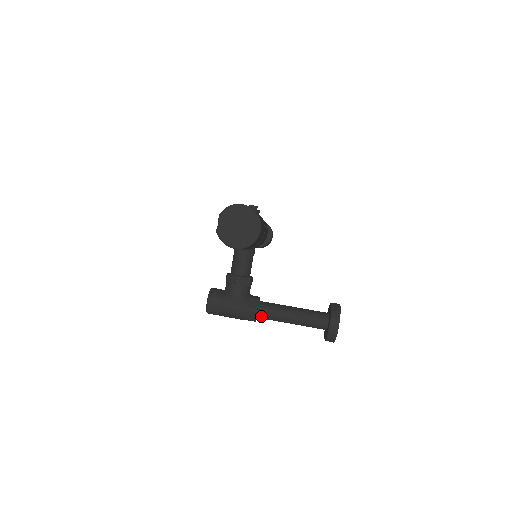
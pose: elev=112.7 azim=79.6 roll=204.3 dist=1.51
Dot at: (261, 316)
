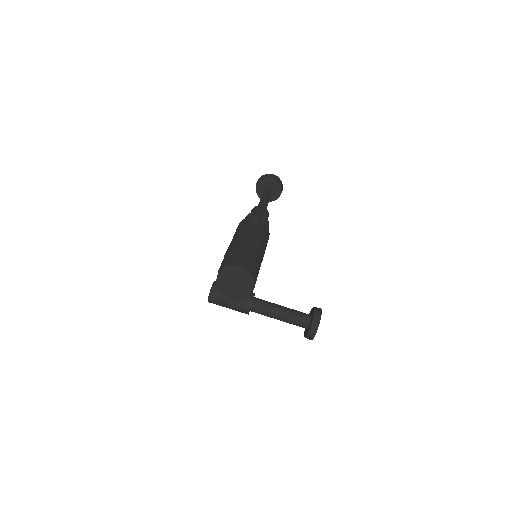
Dot at: occluded
